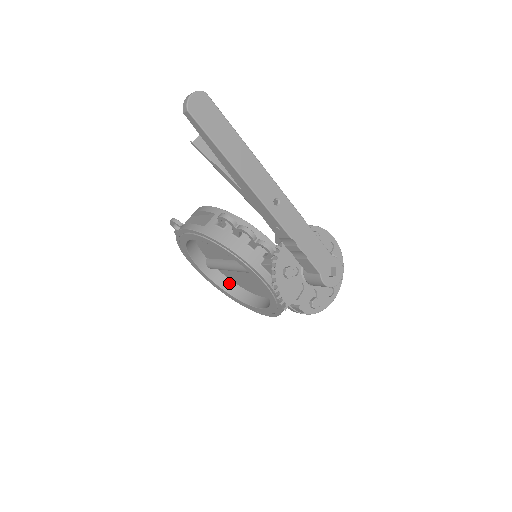
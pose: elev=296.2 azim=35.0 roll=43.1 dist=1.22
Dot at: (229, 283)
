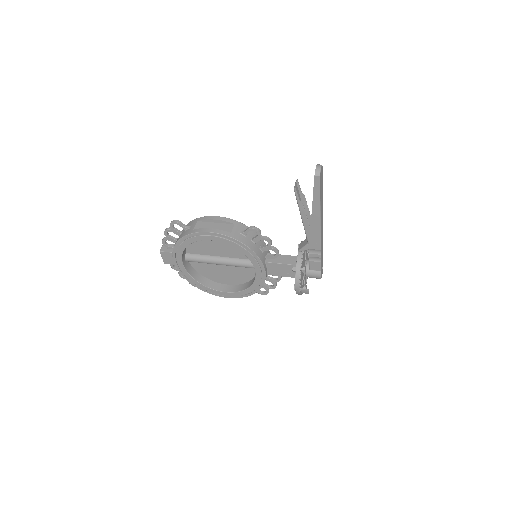
Dot at: (196, 273)
